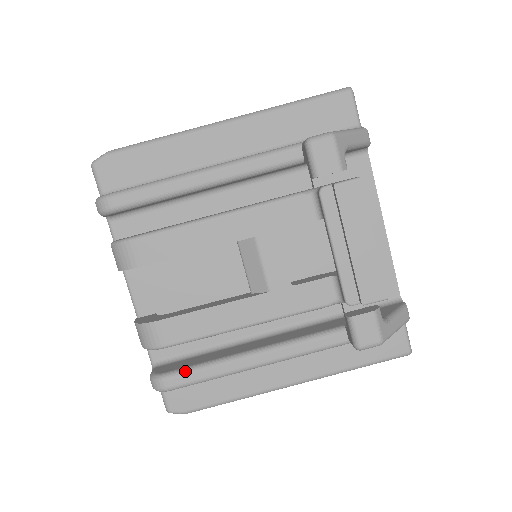
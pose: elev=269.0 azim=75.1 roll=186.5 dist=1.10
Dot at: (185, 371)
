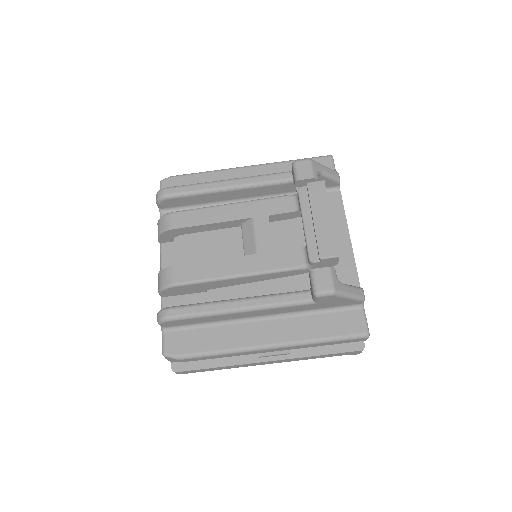
Dot at: (184, 306)
